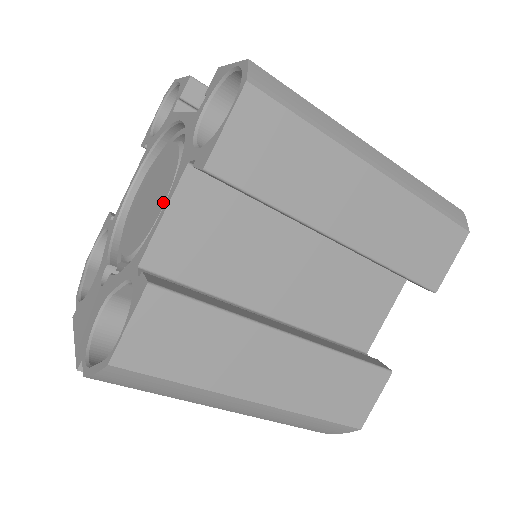
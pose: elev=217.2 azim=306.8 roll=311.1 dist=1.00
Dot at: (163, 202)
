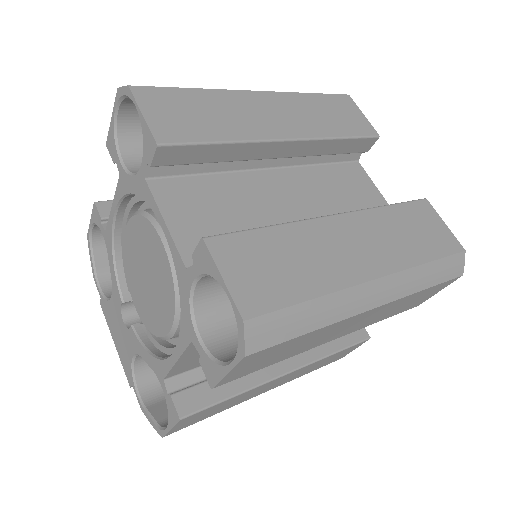
Dot at: (169, 324)
